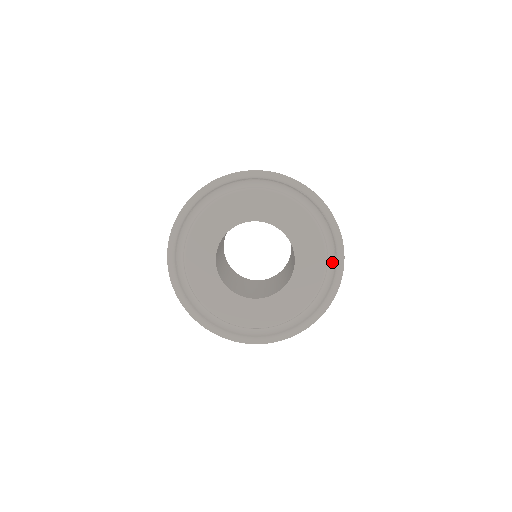
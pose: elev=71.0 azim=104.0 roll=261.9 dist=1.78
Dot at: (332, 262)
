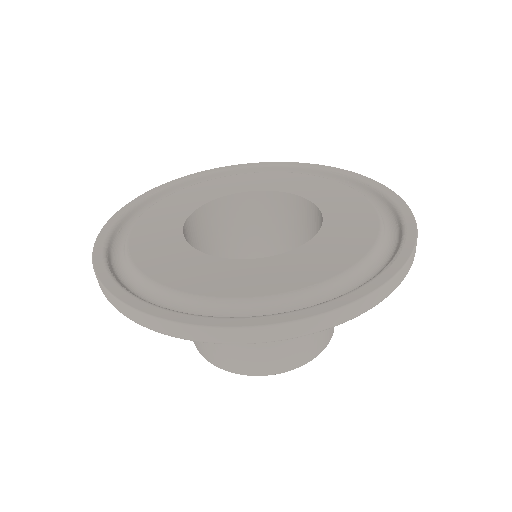
Dot at: (393, 234)
